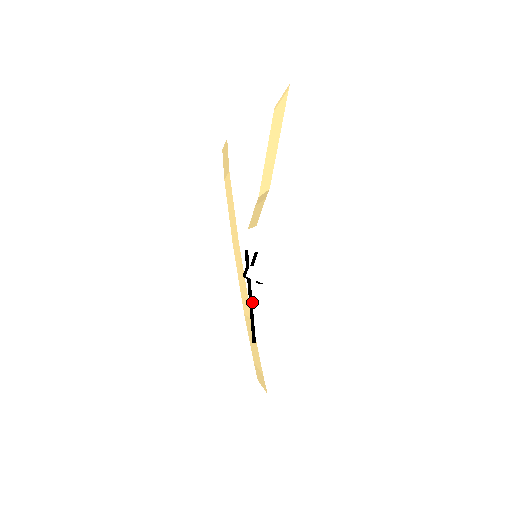
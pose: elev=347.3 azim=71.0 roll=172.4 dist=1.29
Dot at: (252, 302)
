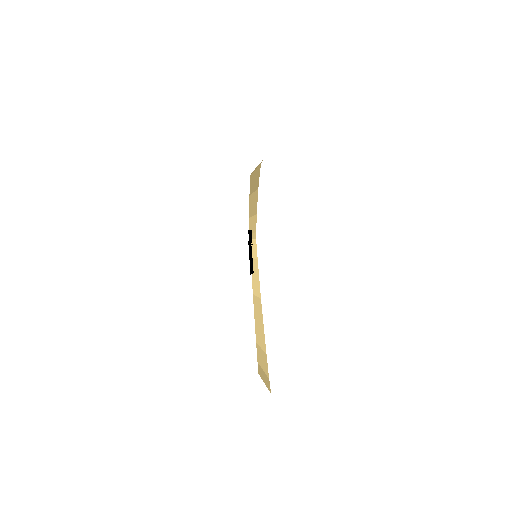
Dot at: occluded
